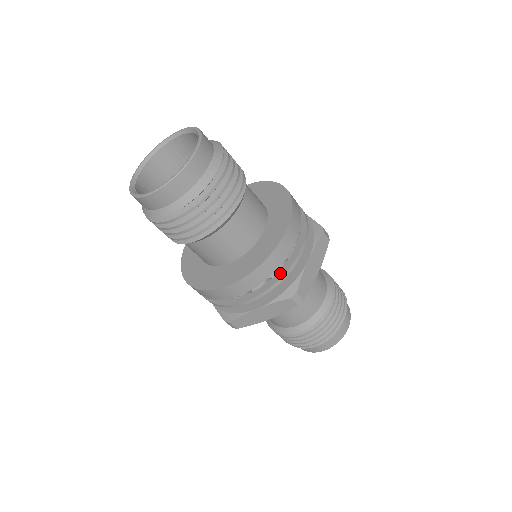
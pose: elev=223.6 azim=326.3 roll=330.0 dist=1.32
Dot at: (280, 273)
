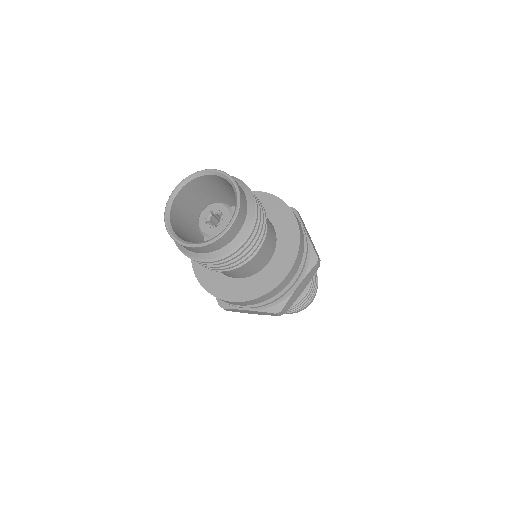
Dot at: occluded
